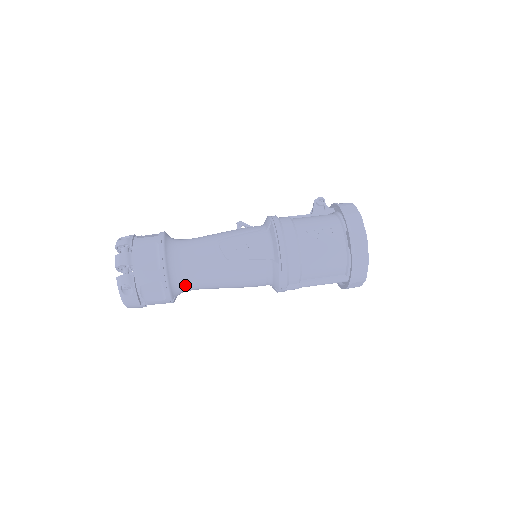
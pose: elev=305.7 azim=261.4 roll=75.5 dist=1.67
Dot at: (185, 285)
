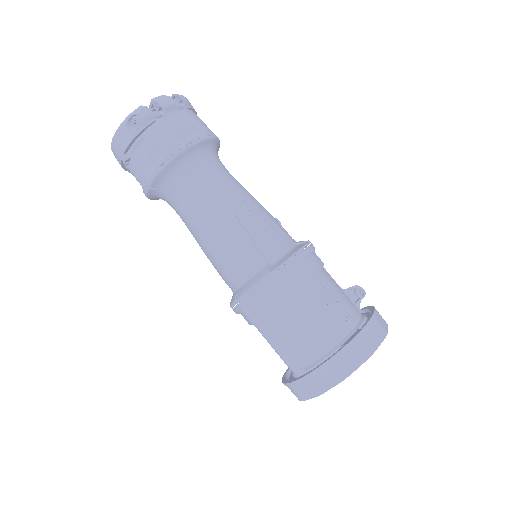
Dot at: (176, 189)
